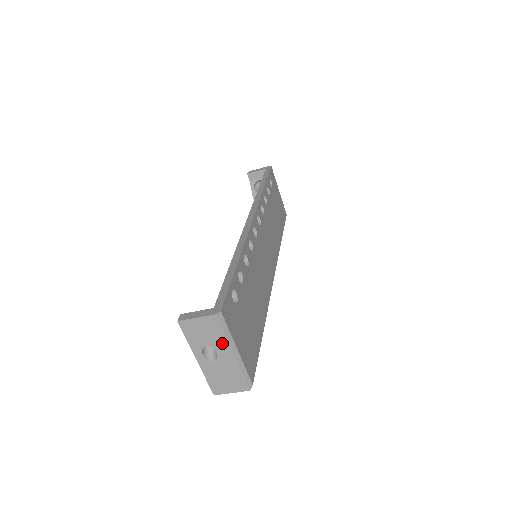
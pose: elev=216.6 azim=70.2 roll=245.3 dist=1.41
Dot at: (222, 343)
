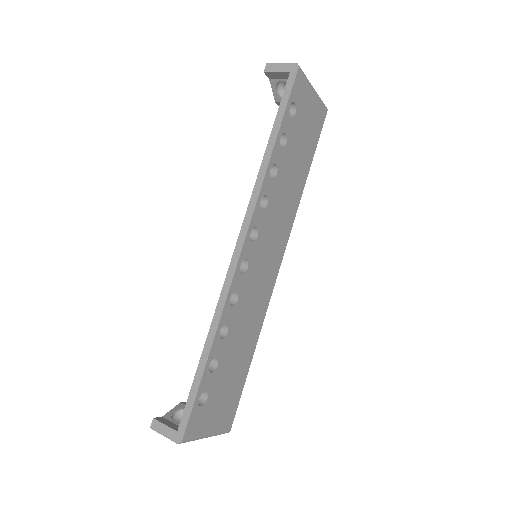
Dot at: occluded
